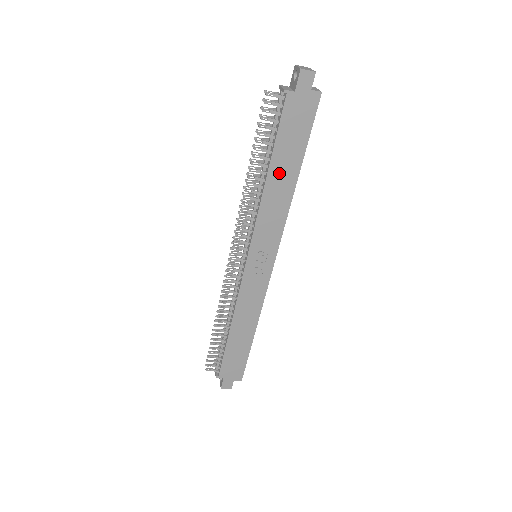
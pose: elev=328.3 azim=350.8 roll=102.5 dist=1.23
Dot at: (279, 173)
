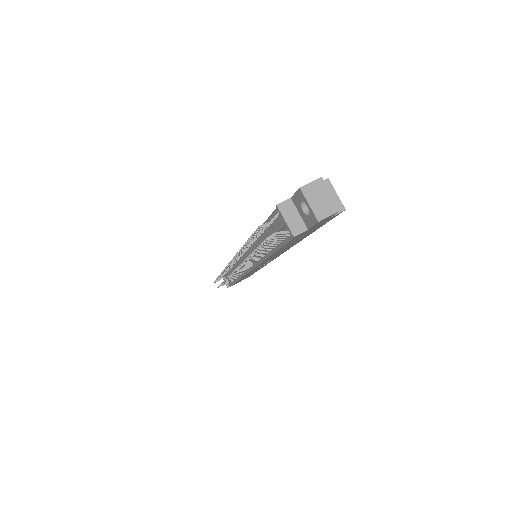
Dot at: (284, 248)
